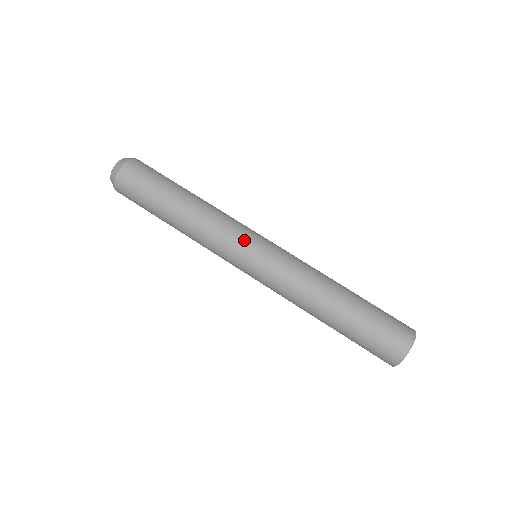
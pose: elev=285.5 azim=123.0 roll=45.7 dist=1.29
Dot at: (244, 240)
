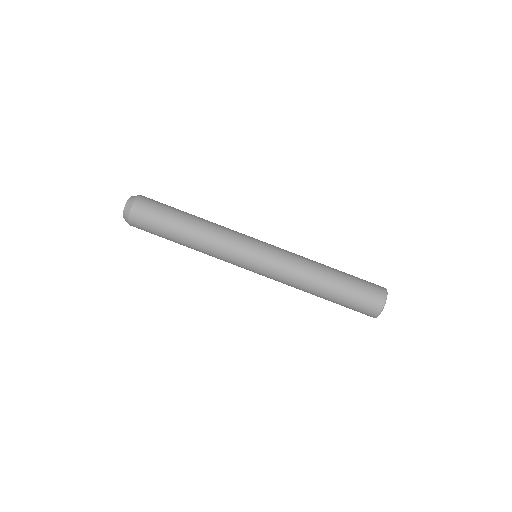
Dot at: (241, 259)
